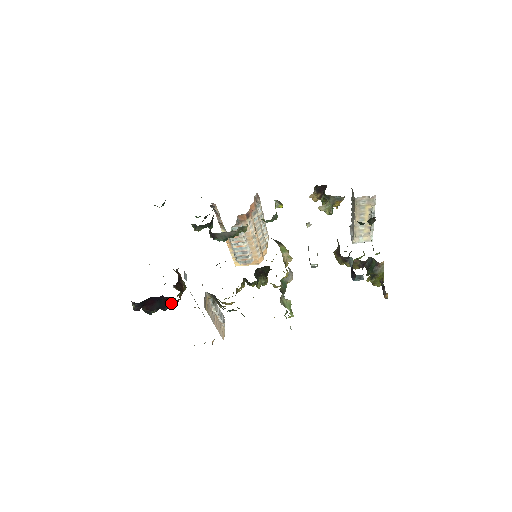
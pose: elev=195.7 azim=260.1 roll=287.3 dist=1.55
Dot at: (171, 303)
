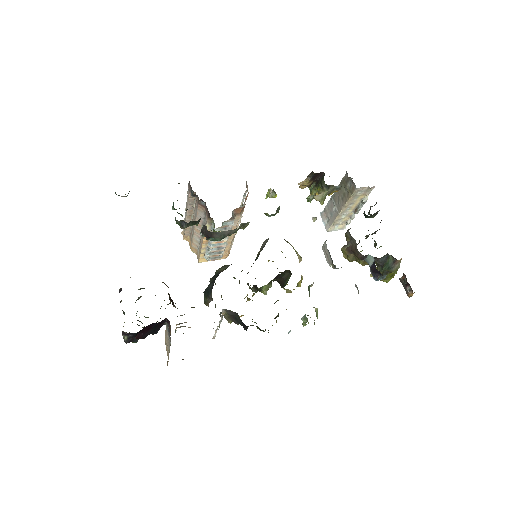
Dot at: (163, 324)
